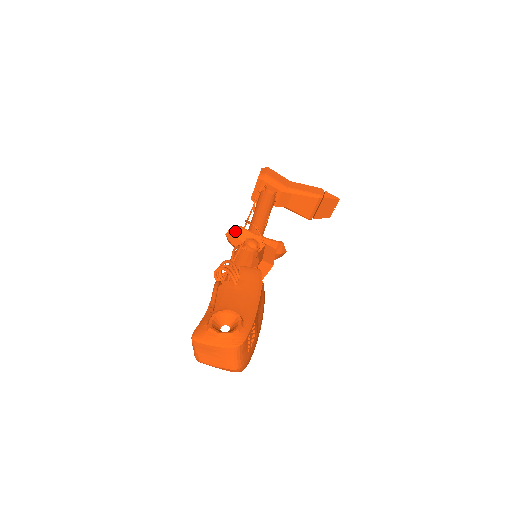
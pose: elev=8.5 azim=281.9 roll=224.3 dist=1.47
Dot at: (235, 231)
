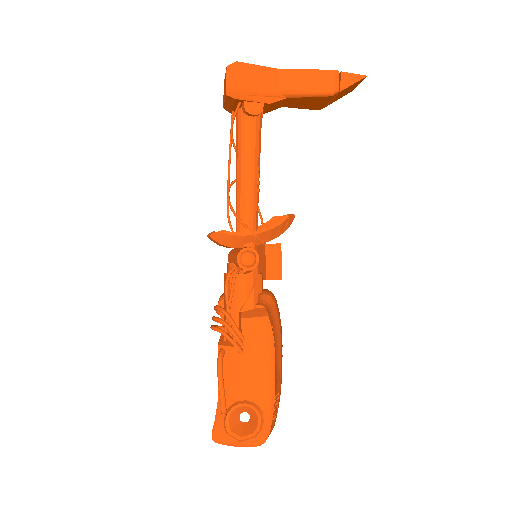
Dot at: (218, 238)
